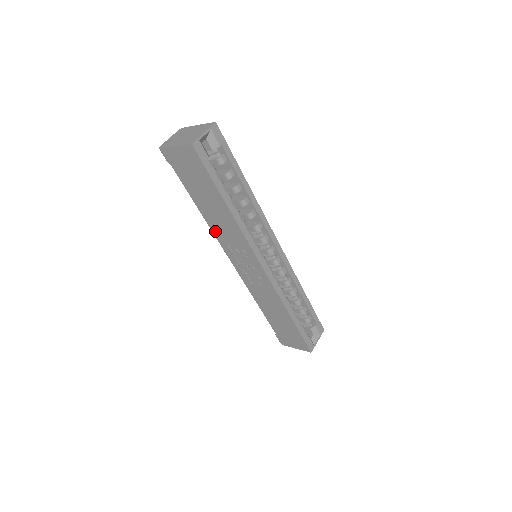
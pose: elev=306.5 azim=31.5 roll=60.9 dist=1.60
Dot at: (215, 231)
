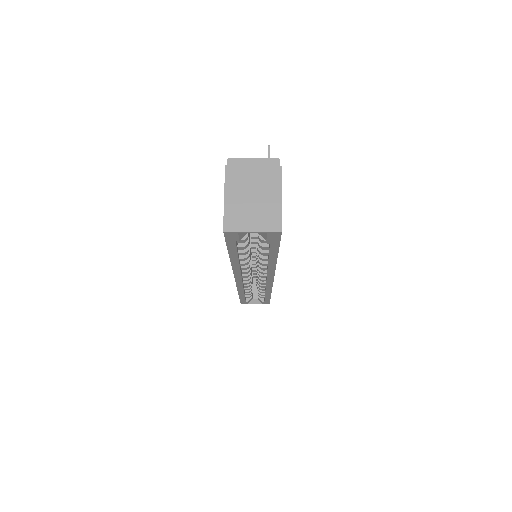
Dot at: occluded
